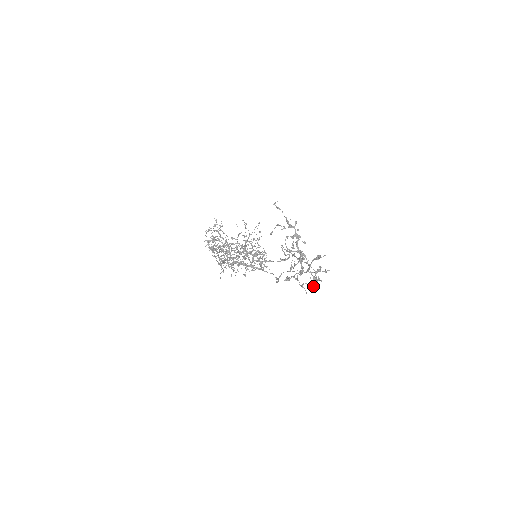
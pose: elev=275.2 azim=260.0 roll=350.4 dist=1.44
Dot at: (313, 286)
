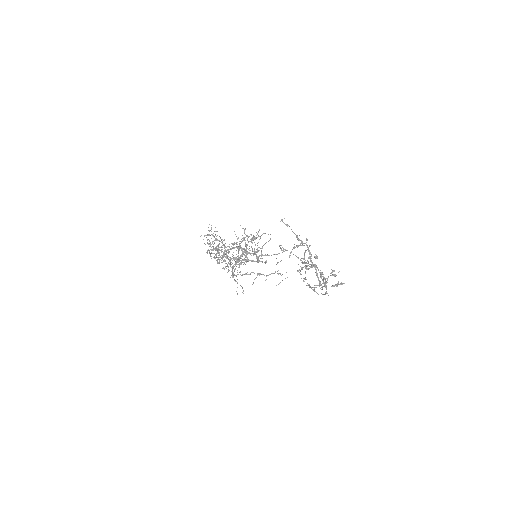
Dot at: (326, 291)
